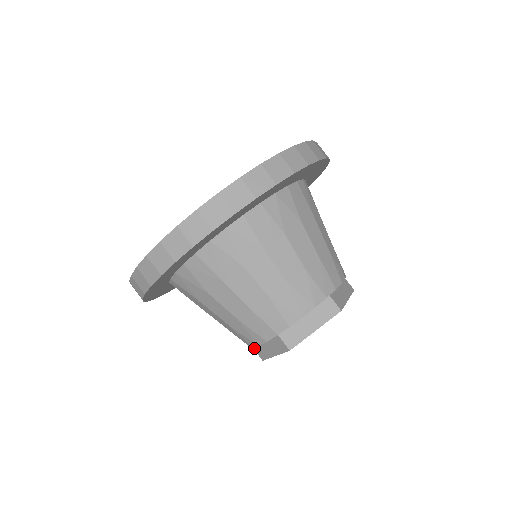
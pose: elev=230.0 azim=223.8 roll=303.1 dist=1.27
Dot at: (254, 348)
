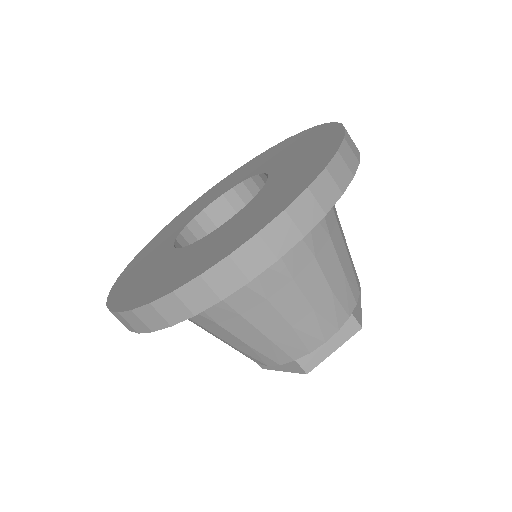
Dot at: occluded
